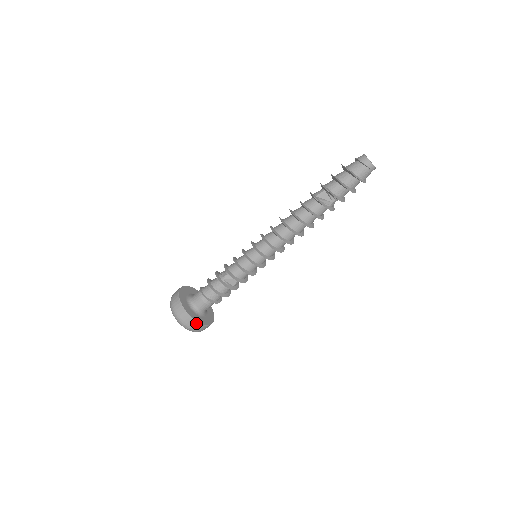
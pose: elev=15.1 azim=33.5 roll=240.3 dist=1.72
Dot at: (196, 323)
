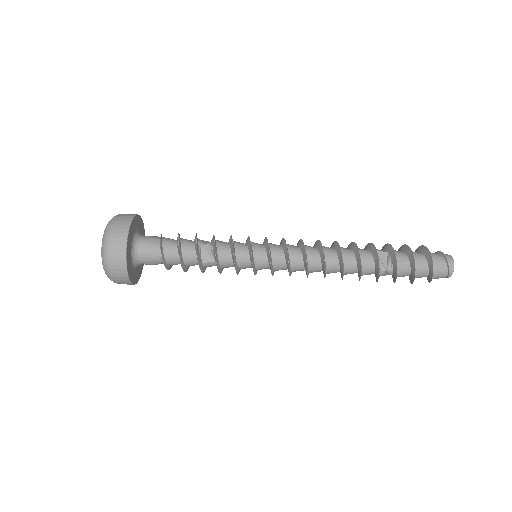
Dot at: (123, 258)
